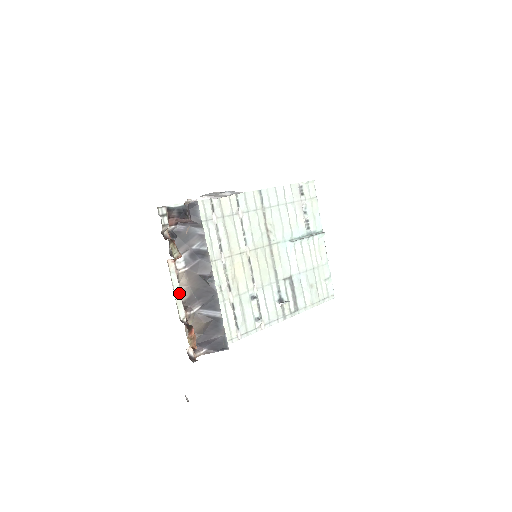
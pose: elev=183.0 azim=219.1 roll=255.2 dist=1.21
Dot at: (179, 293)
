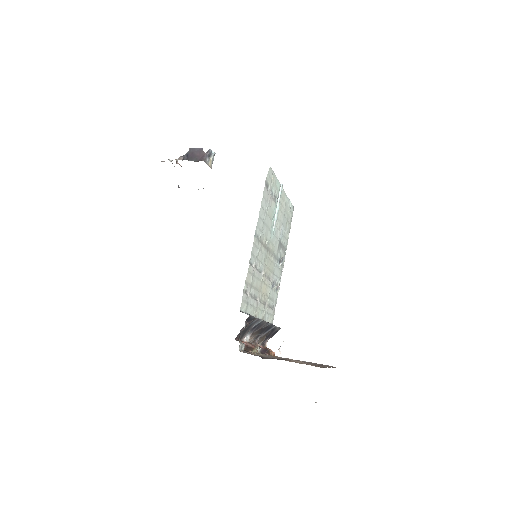
Dot at: occluded
